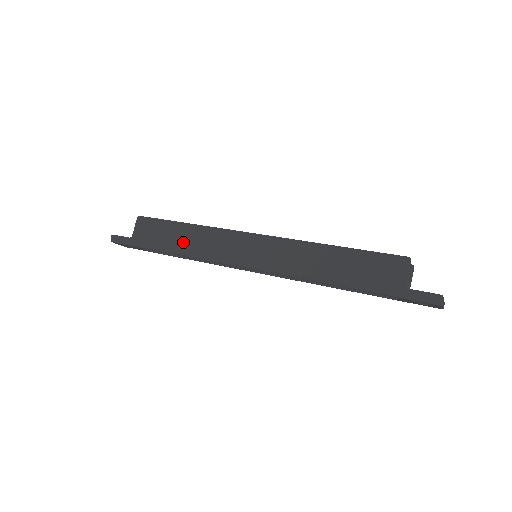
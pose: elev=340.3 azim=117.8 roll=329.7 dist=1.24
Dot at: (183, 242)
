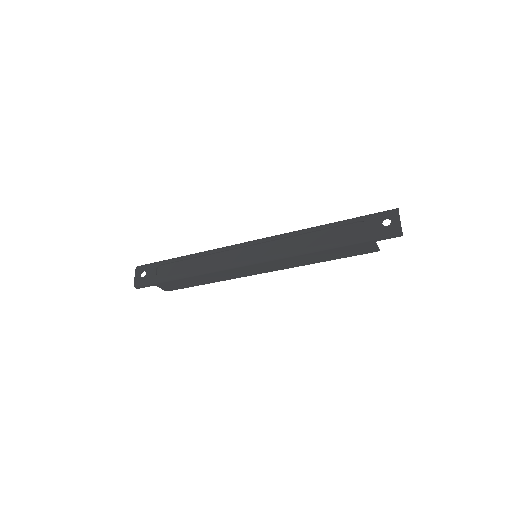
Dot at: occluded
